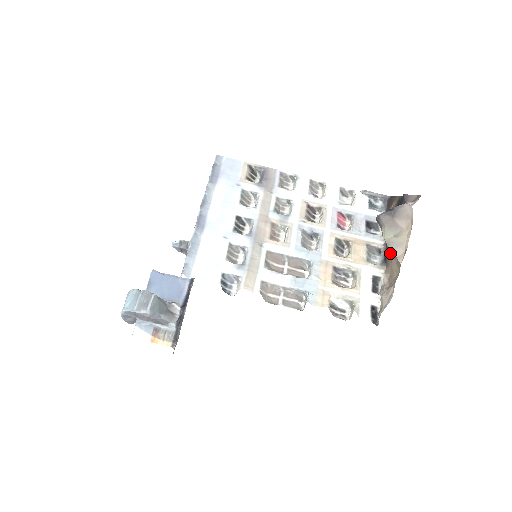
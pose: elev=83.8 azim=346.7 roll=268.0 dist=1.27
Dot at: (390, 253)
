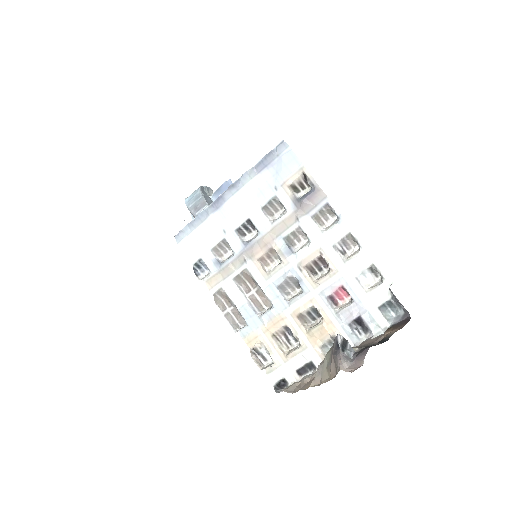
Dot at: occluded
